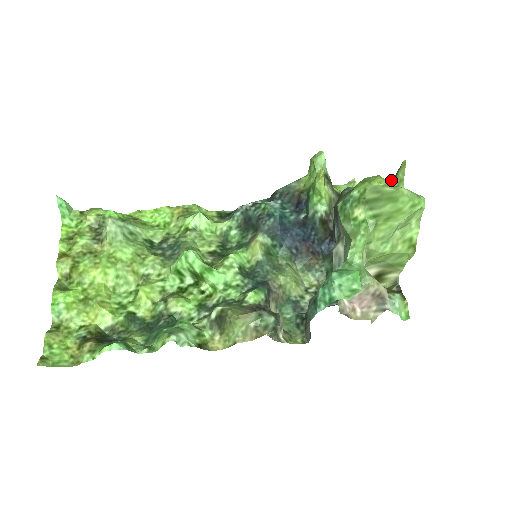
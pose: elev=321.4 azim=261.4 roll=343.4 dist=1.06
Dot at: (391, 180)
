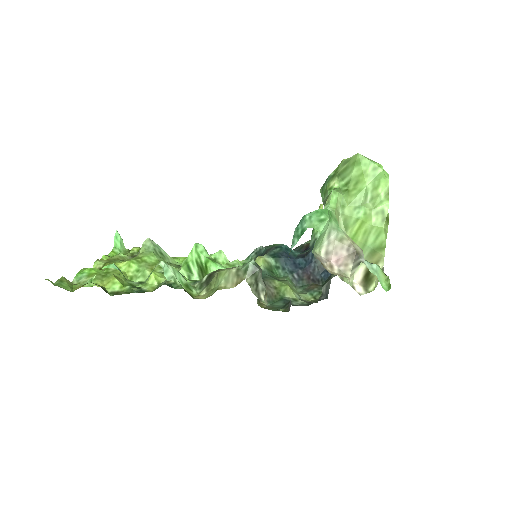
Dot at: occluded
